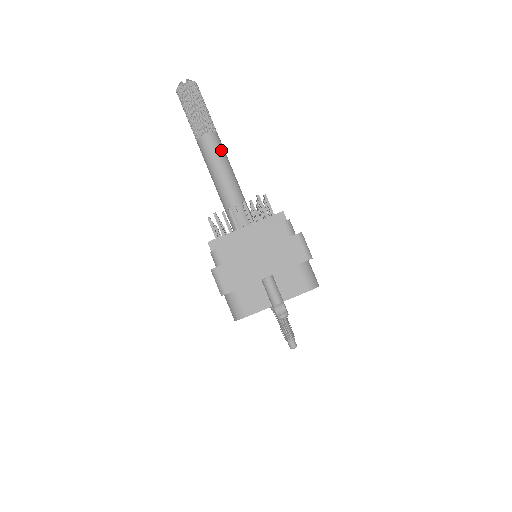
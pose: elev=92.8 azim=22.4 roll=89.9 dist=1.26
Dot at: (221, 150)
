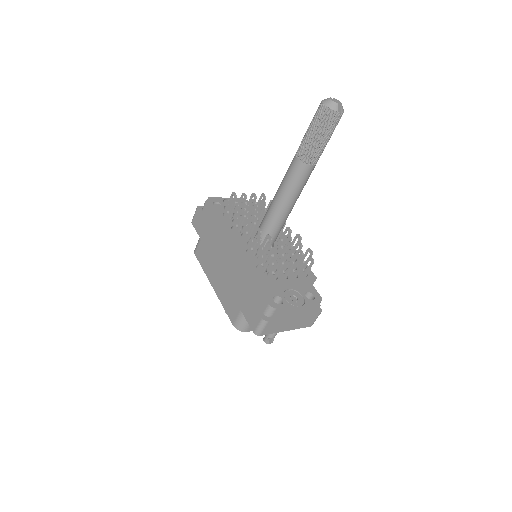
Dot at: occluded
